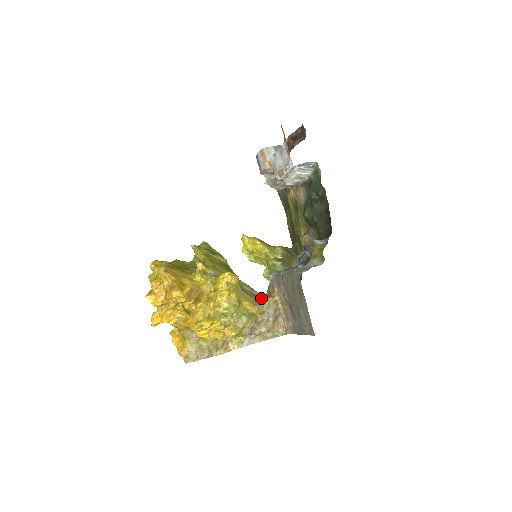
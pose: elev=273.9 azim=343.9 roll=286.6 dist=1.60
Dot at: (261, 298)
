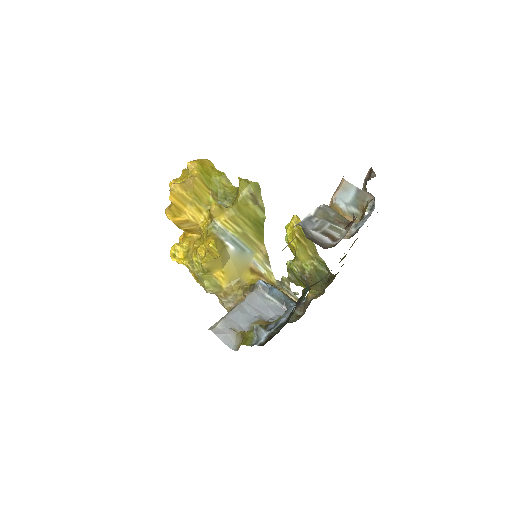
Dot at: (245, 282)
